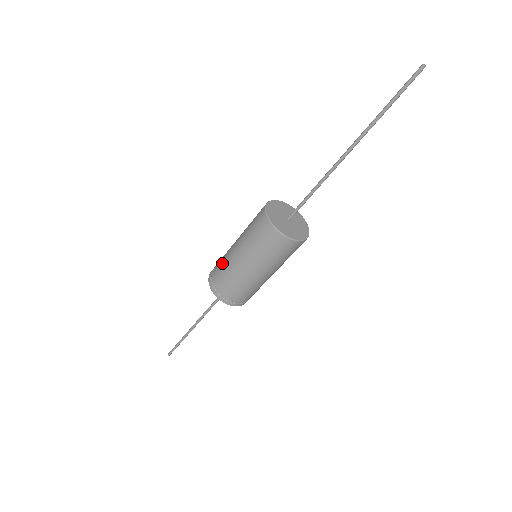
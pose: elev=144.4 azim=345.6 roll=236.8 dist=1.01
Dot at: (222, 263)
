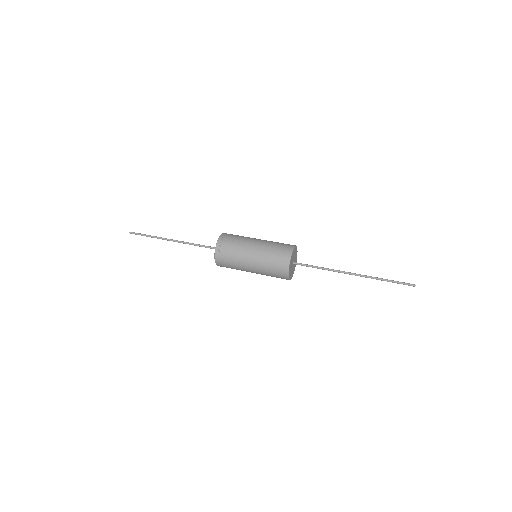
Dot at: (238, 242)
